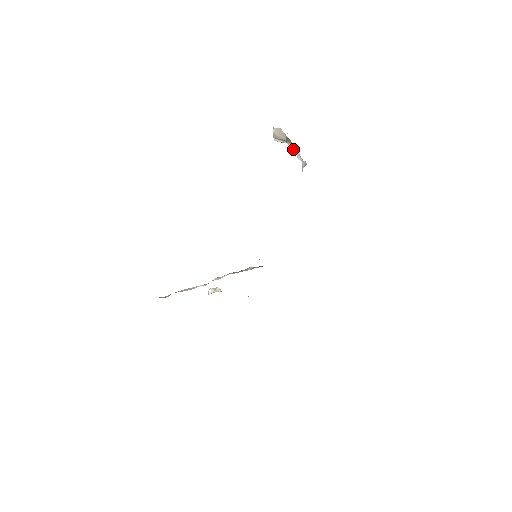
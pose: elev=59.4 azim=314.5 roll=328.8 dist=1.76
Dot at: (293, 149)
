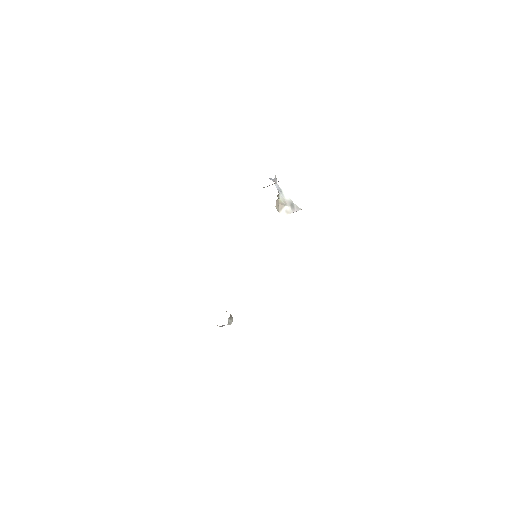
Dot at: (279, 193)
